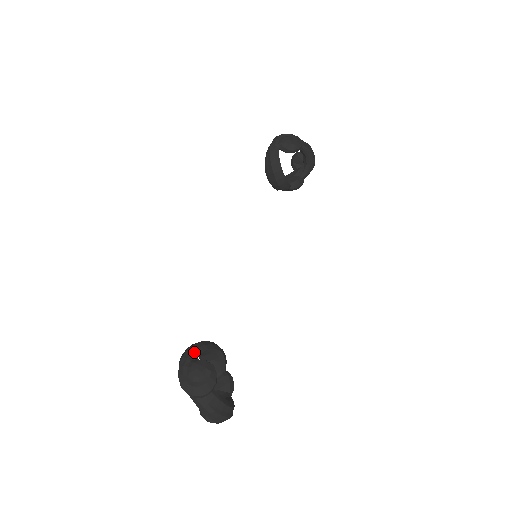
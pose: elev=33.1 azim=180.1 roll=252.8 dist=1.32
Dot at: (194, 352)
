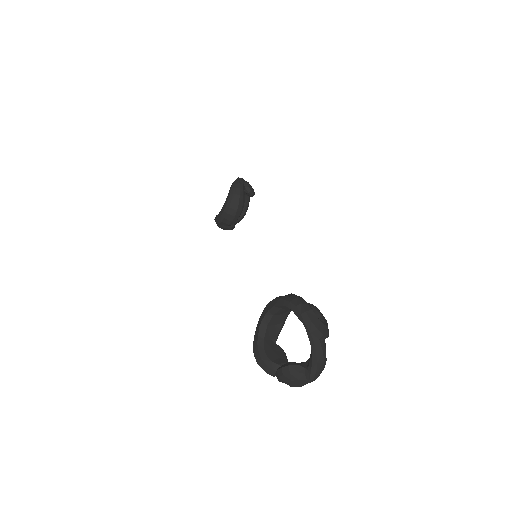
Dot at: occluded
